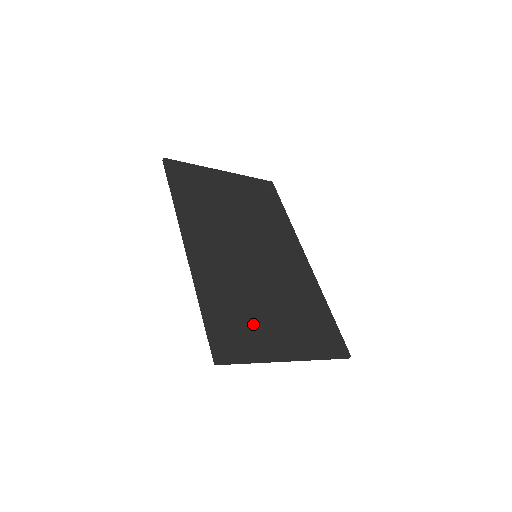
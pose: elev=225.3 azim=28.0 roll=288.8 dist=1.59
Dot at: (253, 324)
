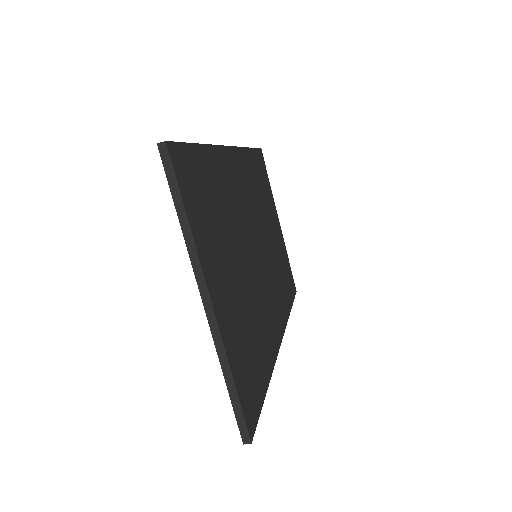
Dot at: (216, 231)
